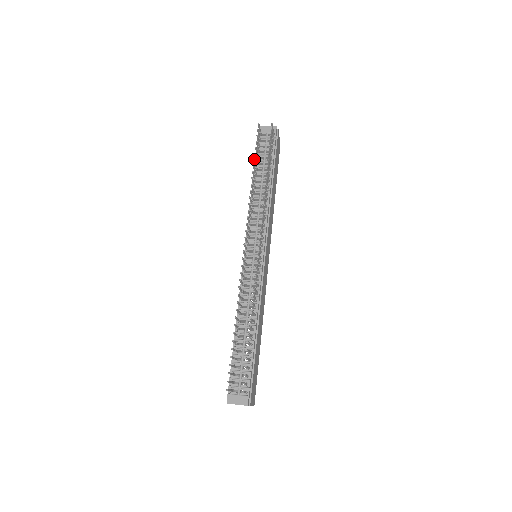
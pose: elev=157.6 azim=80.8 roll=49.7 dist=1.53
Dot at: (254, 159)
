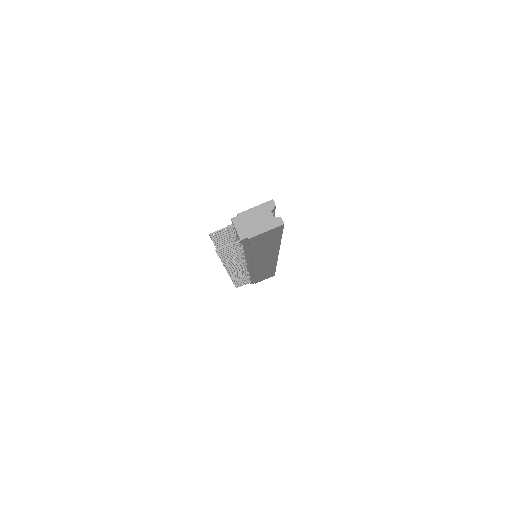
Dot at: occluded
